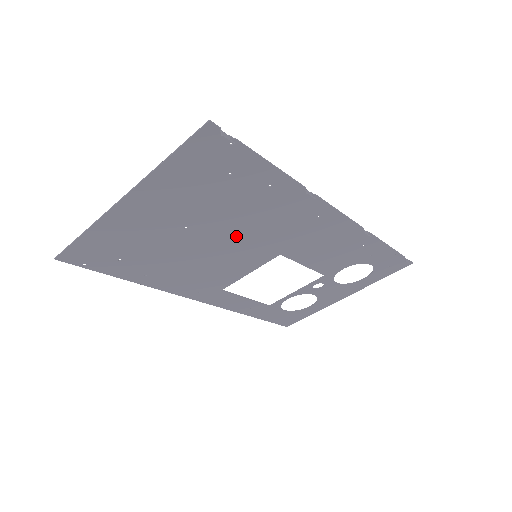
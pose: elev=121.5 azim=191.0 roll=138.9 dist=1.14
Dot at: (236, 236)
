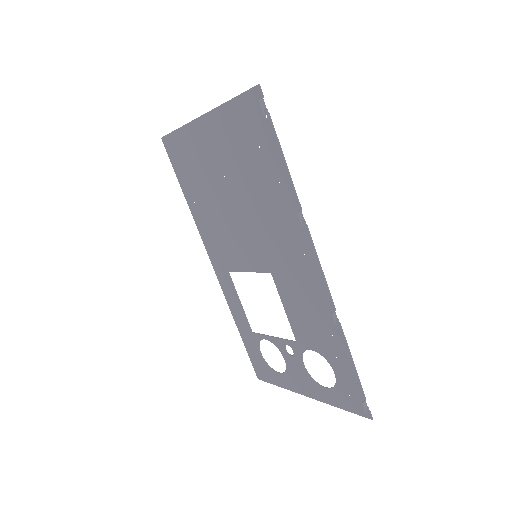
Dot at: (249, 218)
